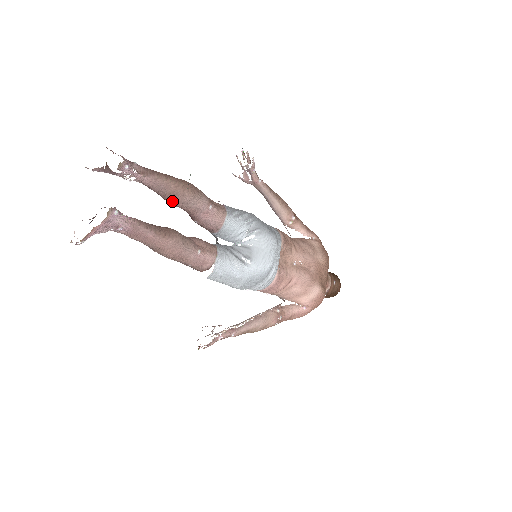
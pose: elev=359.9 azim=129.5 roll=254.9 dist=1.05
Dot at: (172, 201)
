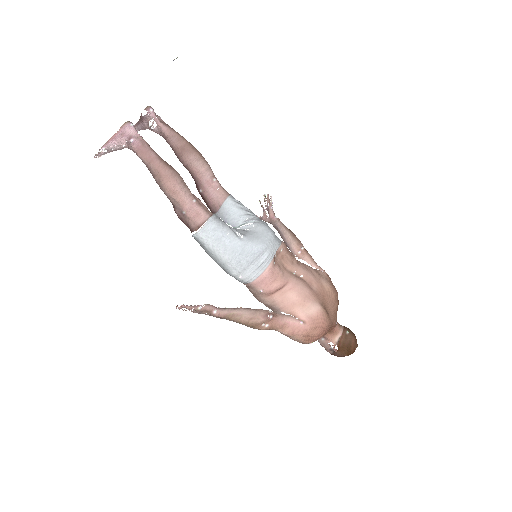
Dot at: (181, 155)
